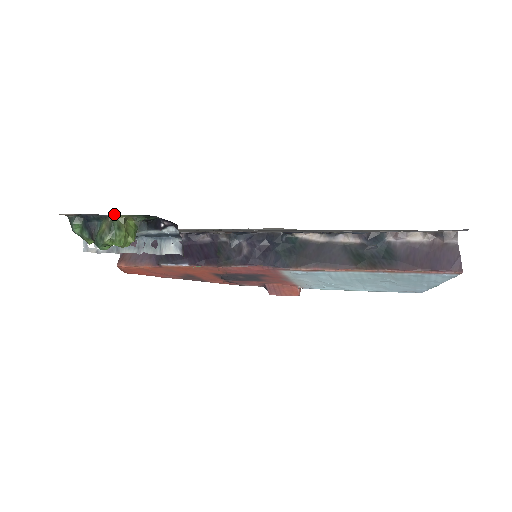
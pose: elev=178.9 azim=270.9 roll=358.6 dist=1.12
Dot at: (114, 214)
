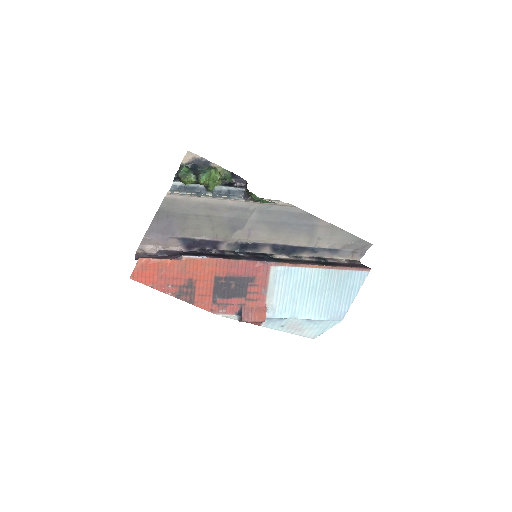
Dot at: (217, 165)
